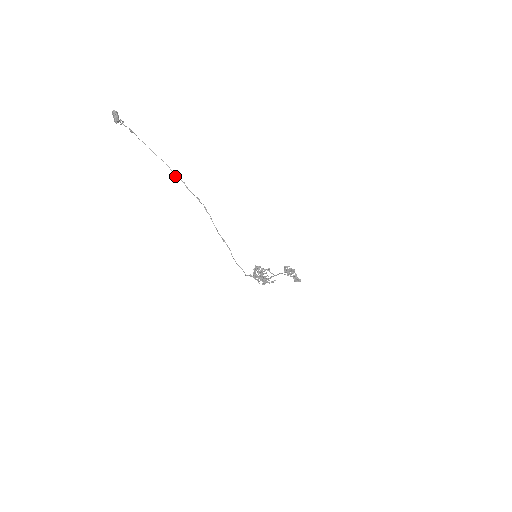
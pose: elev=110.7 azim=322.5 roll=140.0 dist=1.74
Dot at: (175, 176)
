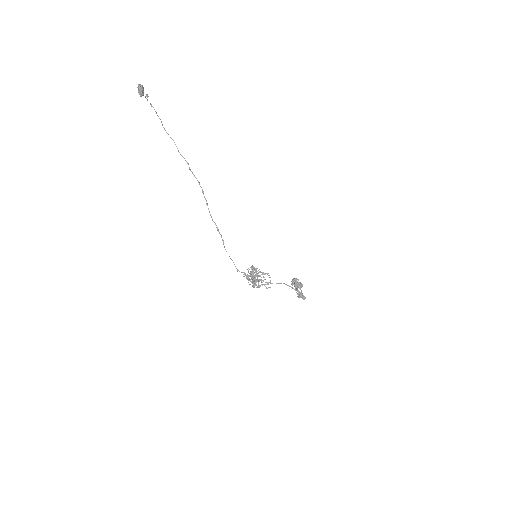
Dot at: (181, 155)
